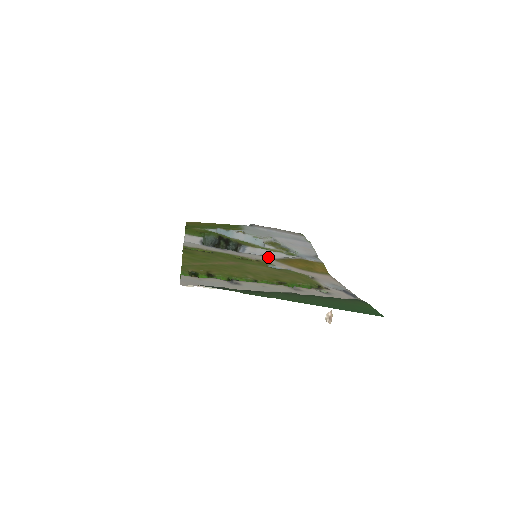
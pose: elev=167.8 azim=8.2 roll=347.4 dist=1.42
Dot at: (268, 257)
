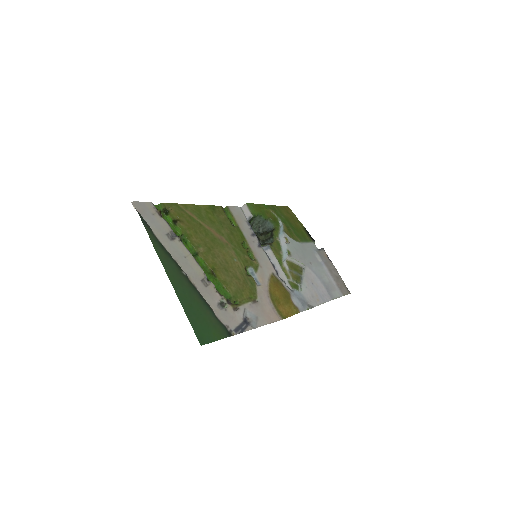
Dot at: (274, 269)
